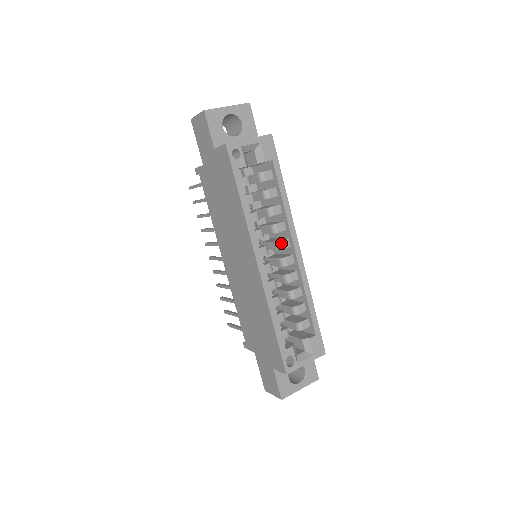
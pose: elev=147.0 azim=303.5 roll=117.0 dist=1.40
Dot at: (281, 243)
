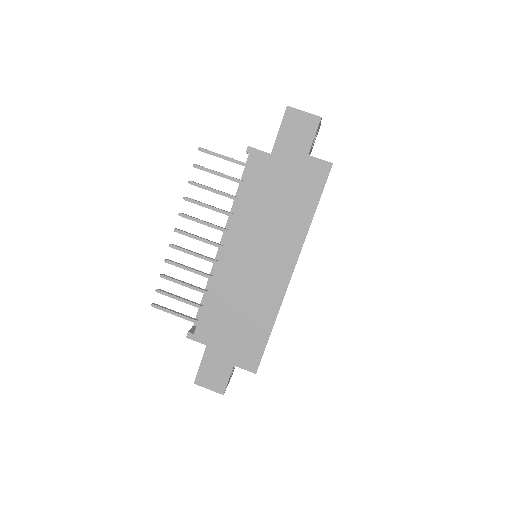
Dot at: occluded
